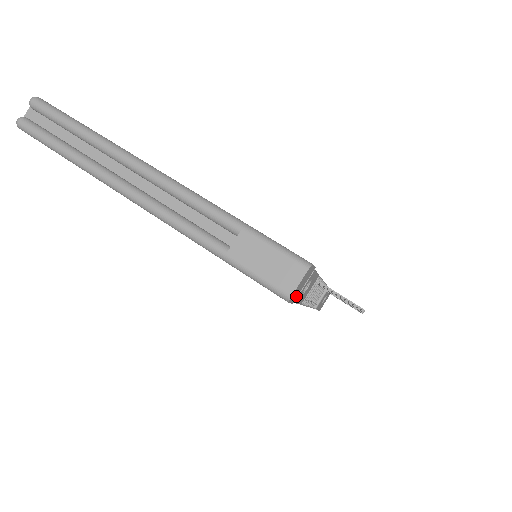
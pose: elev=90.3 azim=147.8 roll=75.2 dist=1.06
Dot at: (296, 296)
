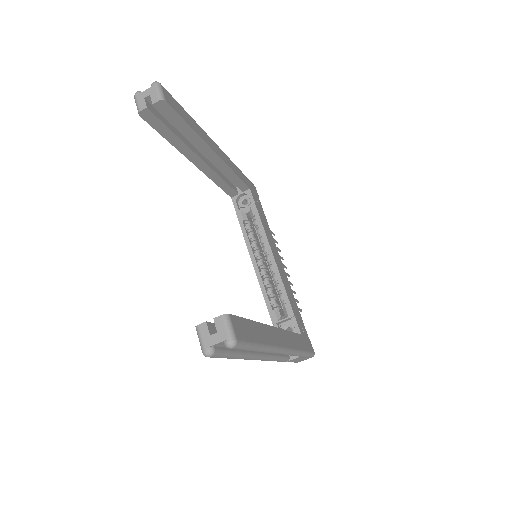
Dot at: occluded
